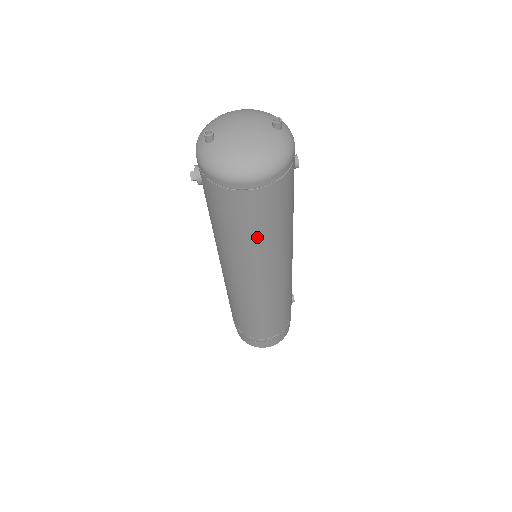
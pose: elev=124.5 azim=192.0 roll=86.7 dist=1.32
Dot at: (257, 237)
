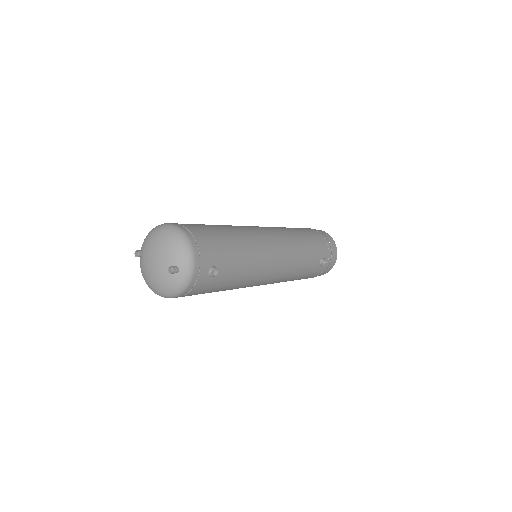
Dot at: occluded
